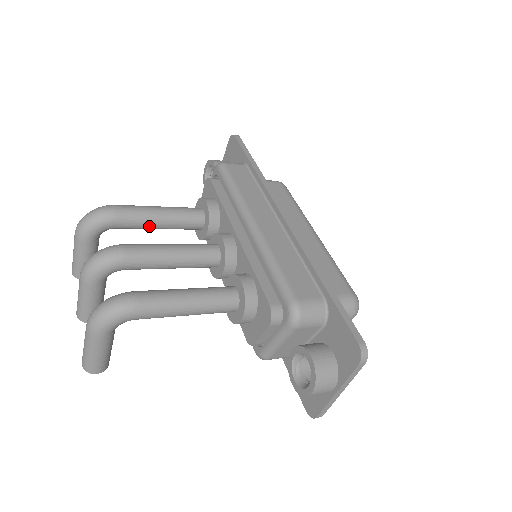
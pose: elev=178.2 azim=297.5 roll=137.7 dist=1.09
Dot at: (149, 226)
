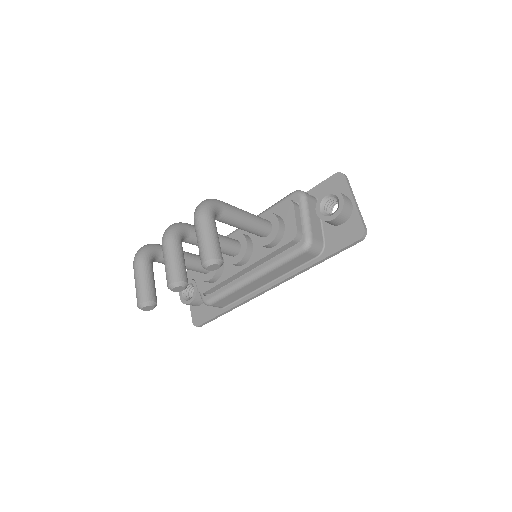
Dot at: occluded
